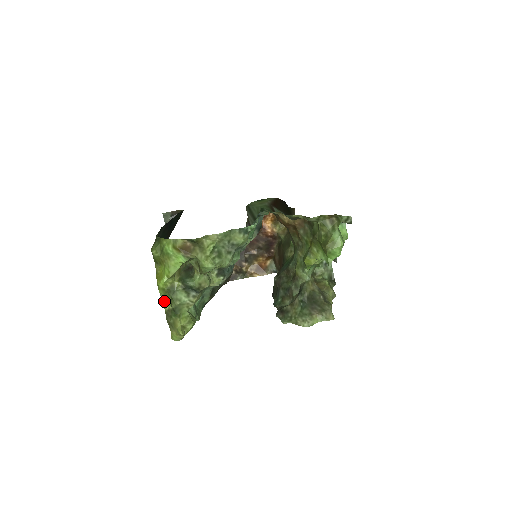
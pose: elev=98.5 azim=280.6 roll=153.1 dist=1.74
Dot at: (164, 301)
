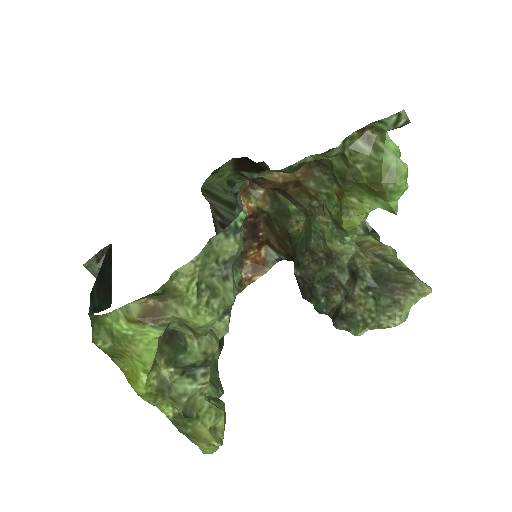
Dot at: (160, 407)
